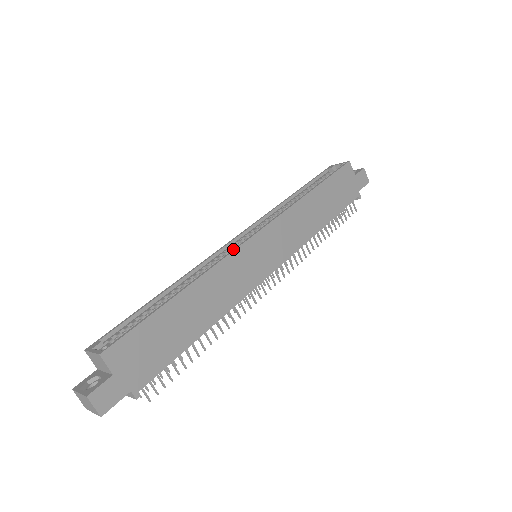
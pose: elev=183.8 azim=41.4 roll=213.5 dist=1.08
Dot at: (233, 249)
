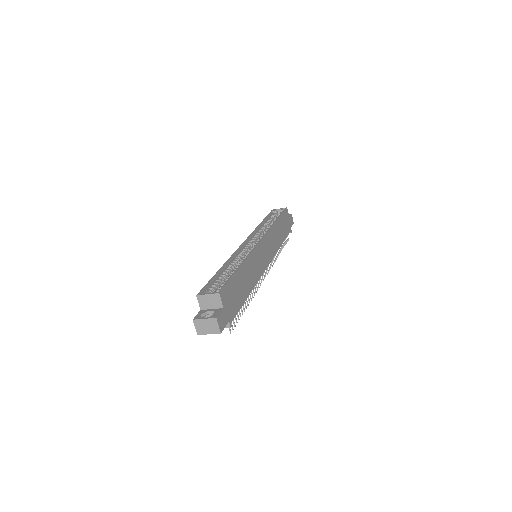
Dot at: (254, 247)
